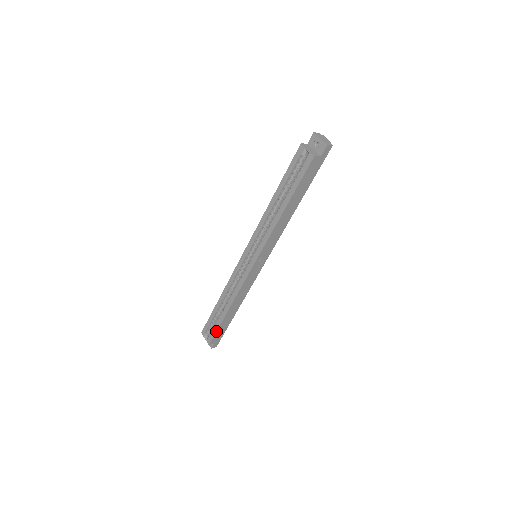
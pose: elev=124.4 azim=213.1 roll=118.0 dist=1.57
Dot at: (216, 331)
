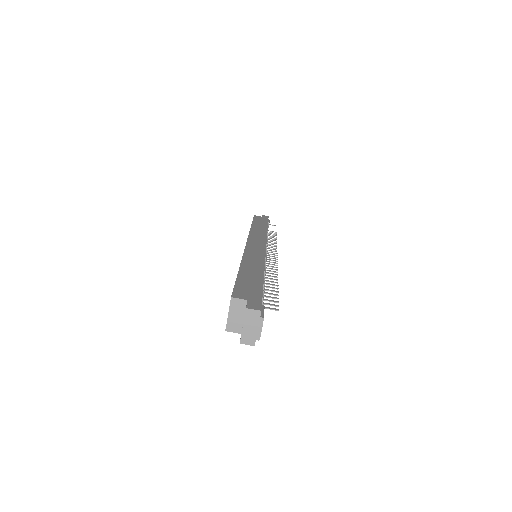
Dot at: occluded
